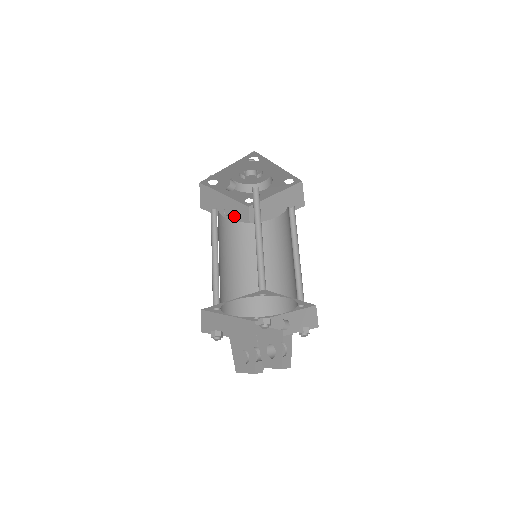
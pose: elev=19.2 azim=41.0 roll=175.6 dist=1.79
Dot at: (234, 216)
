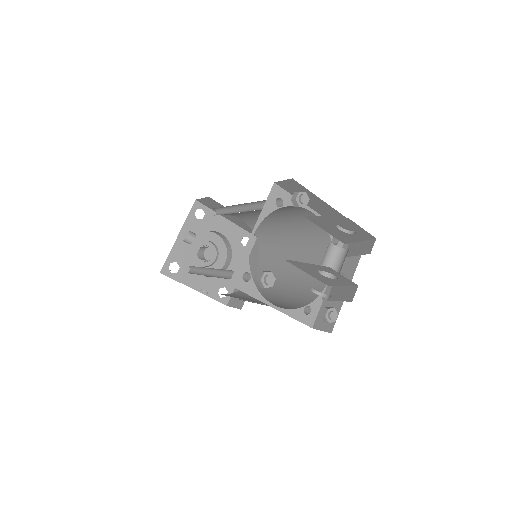
Dot at: occluded
